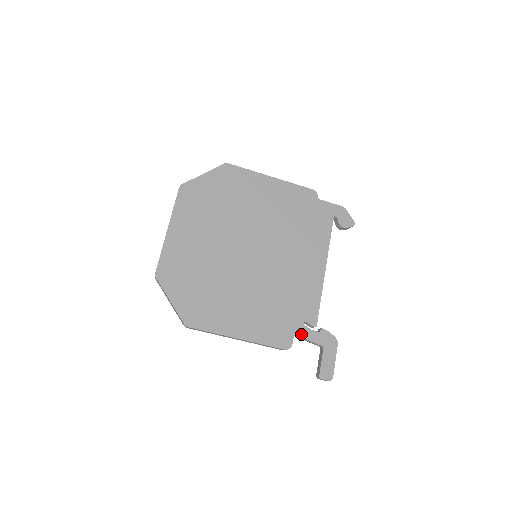
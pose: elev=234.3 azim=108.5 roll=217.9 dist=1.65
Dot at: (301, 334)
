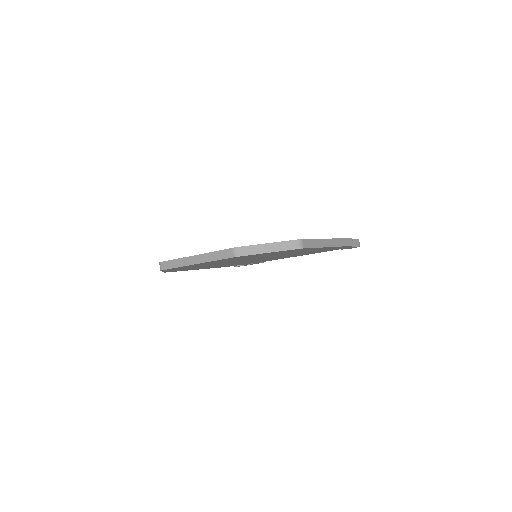
Dot at: occluded
